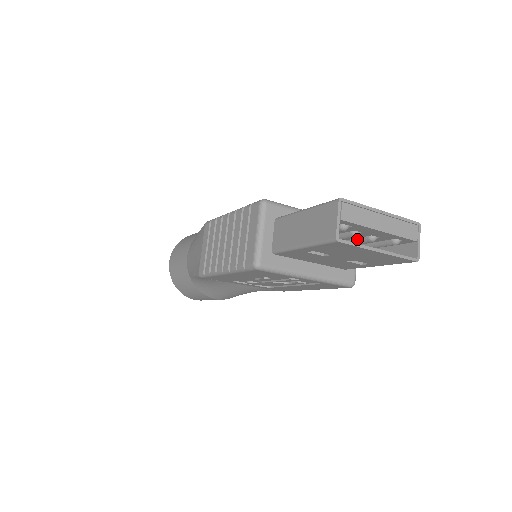
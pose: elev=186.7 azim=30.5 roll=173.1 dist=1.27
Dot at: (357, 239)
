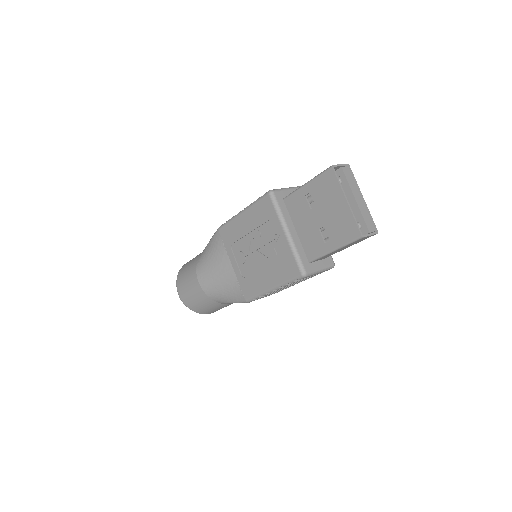
Dot at: occluded
